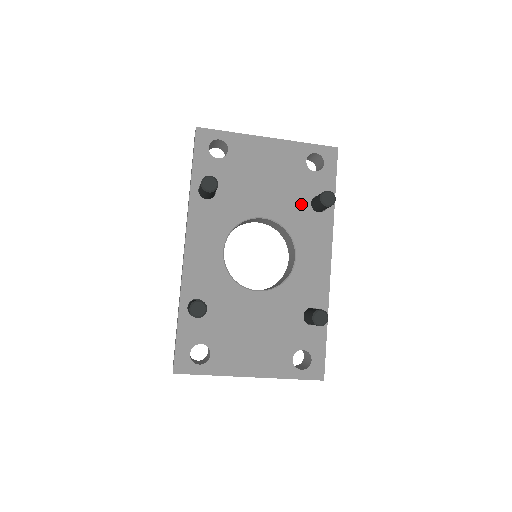
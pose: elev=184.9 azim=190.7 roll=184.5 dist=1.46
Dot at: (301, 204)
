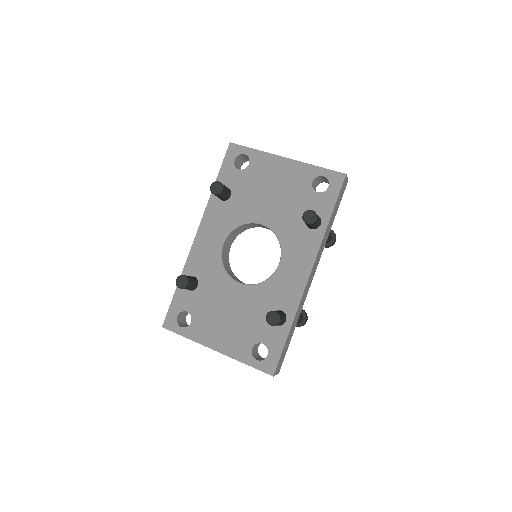
Dot at: (297, 219)
